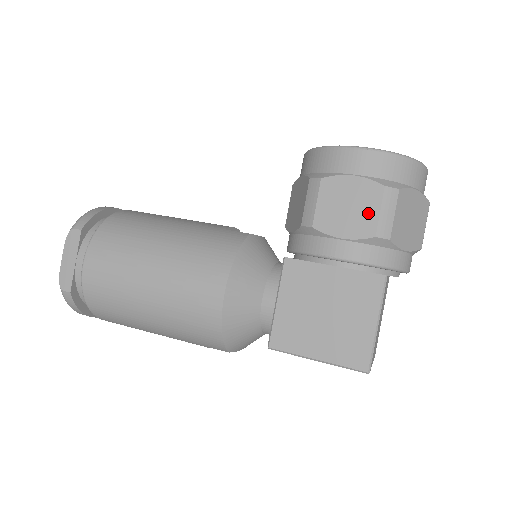
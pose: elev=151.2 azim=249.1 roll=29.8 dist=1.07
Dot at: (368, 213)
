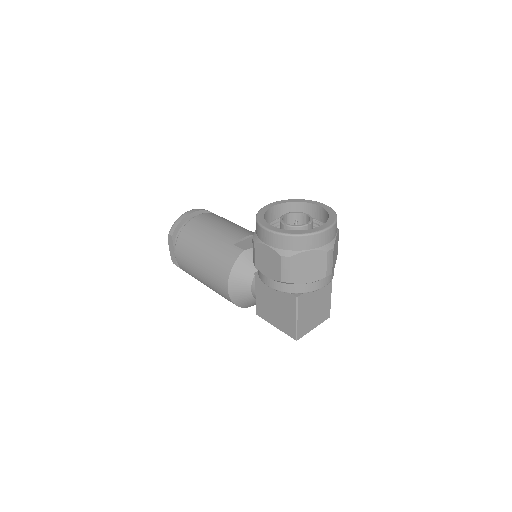
Dot at: (276, 268)
